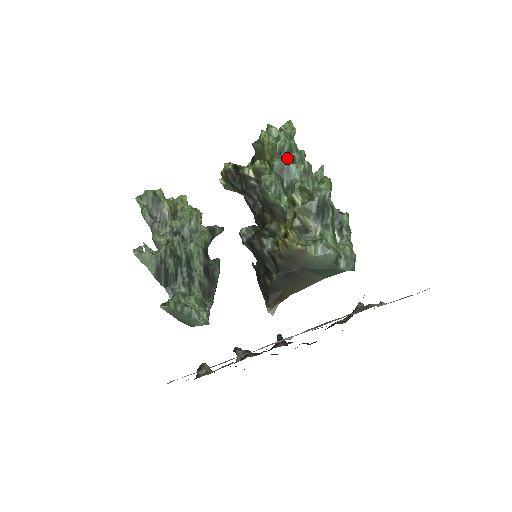
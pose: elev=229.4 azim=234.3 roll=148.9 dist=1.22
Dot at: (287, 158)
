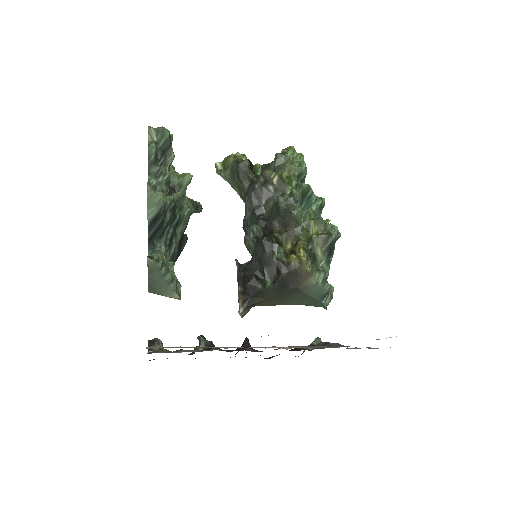
Dot at: occluded
